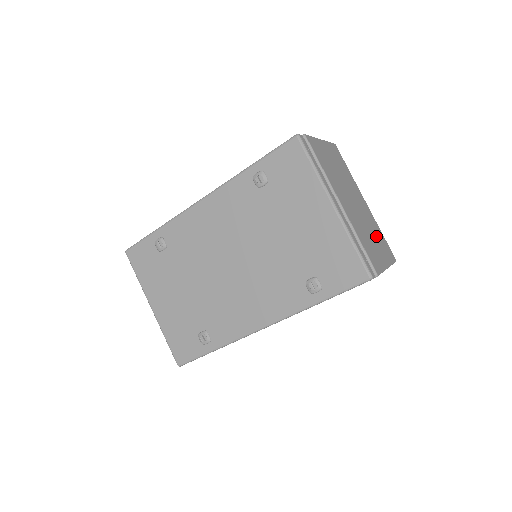
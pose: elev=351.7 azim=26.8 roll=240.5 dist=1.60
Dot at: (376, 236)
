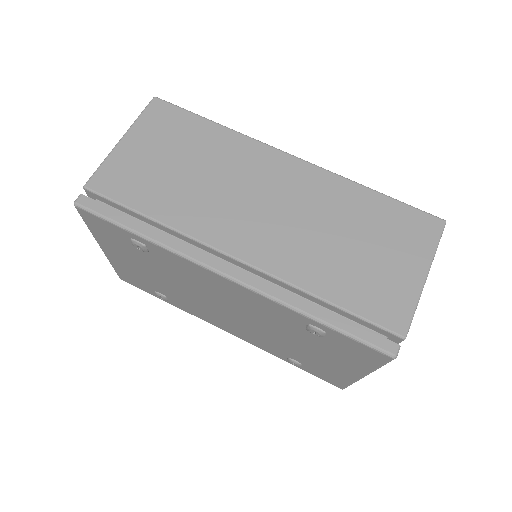
Dot at: occluded
